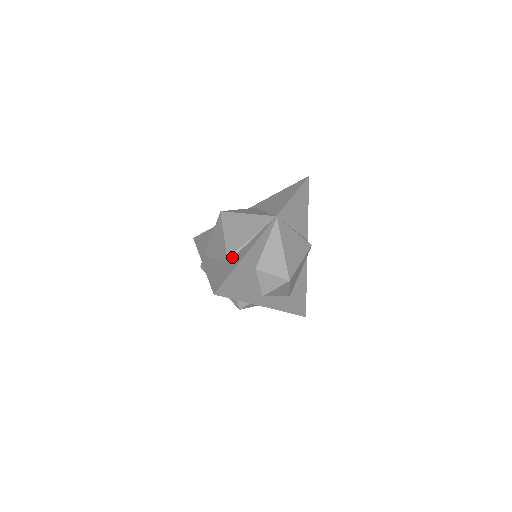
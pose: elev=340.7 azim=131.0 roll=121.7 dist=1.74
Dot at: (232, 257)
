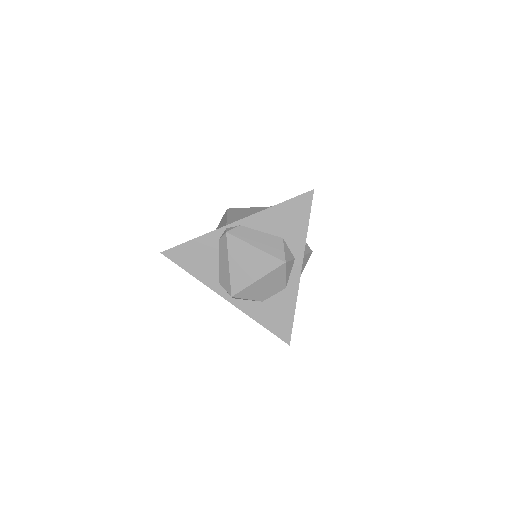
Dot at: occluded
